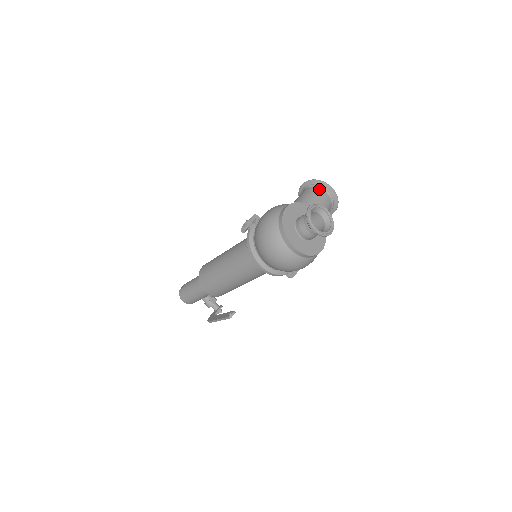
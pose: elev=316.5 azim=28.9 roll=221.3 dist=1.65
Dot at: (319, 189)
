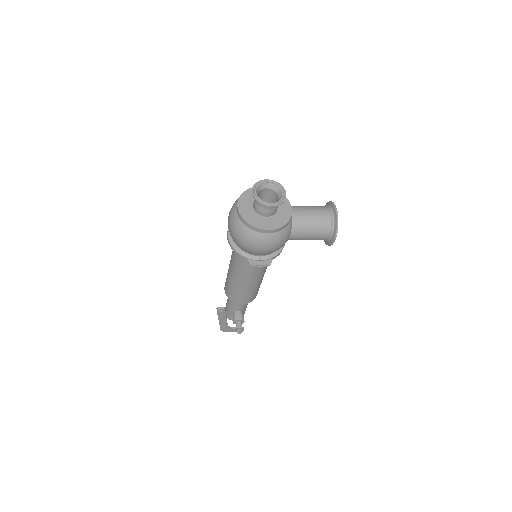
Dot at: (325, 207)
